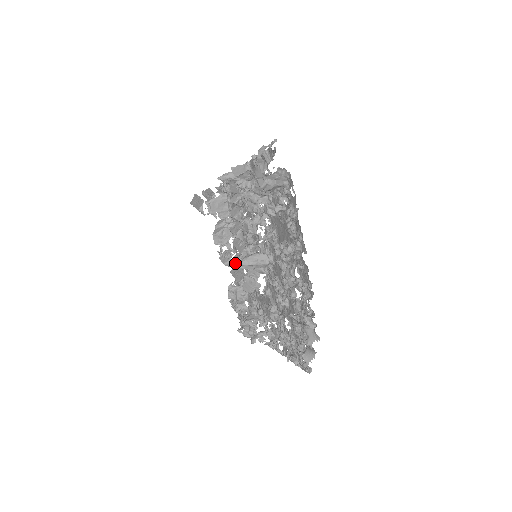
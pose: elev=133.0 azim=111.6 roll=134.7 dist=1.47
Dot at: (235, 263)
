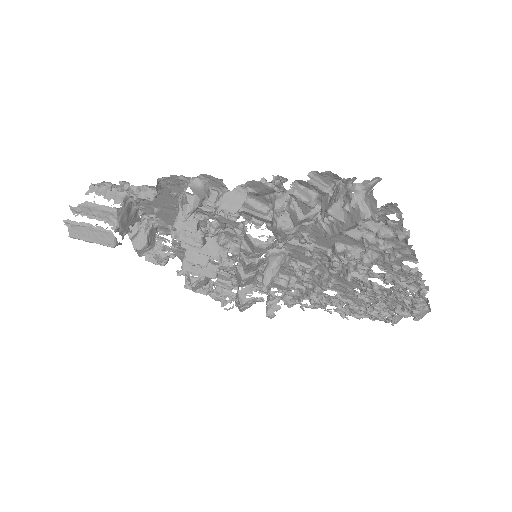
Dot at: (199, 264)
